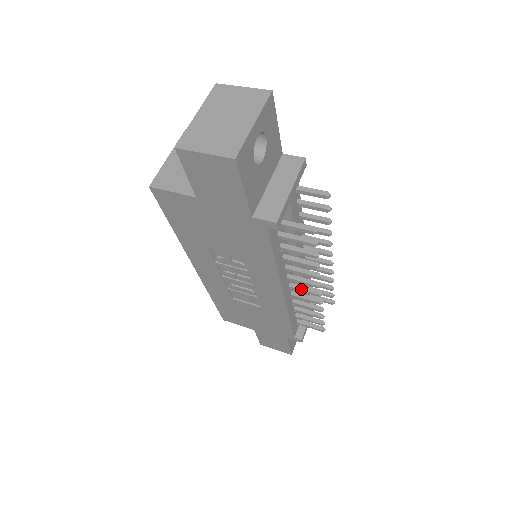
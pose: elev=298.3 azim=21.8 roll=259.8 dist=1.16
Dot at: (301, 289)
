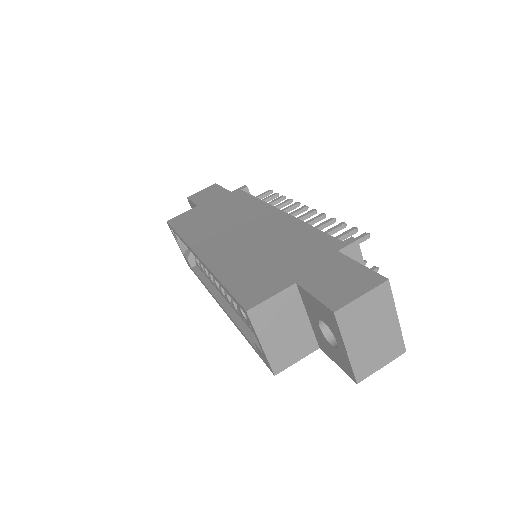
Dot at: occluded
